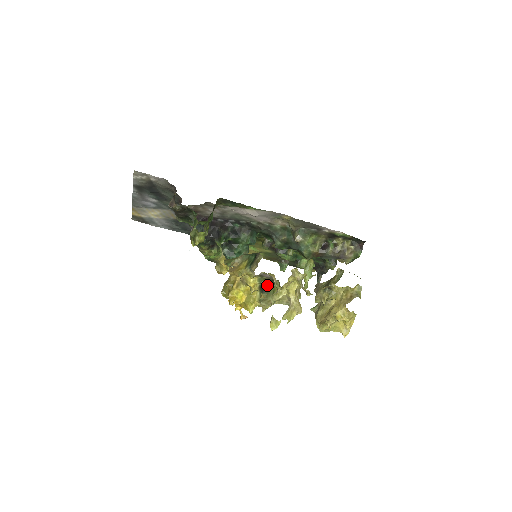
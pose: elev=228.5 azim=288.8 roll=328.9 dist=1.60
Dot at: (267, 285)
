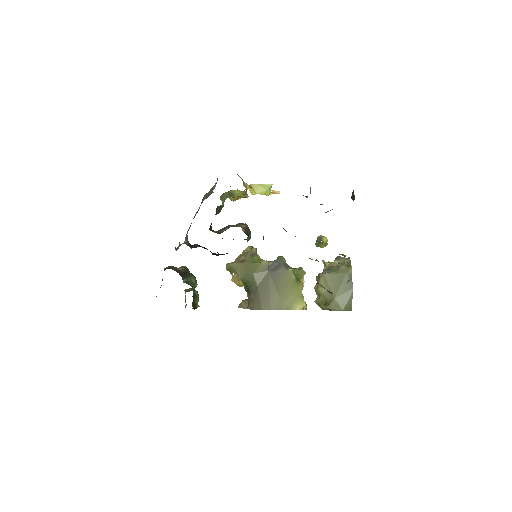
Dot at: occluded
